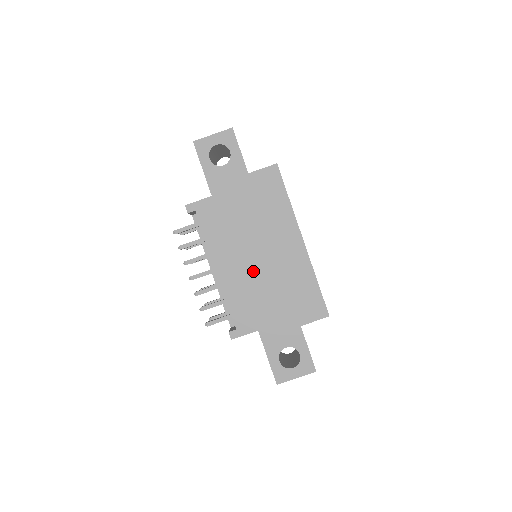
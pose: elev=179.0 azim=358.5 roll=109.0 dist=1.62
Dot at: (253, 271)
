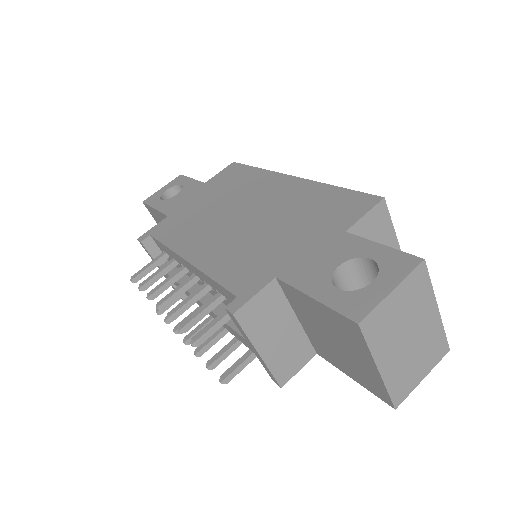
Dot at: (239, 232)
